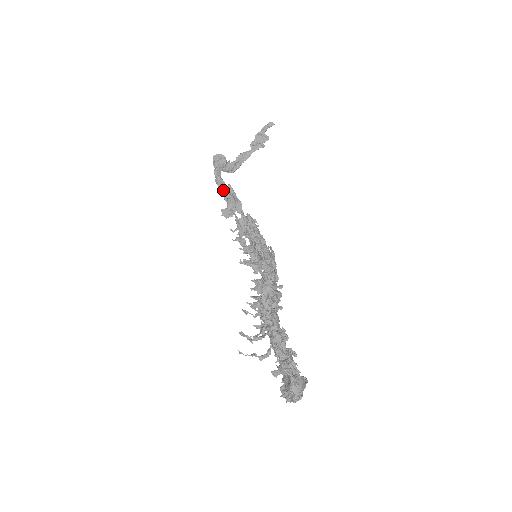
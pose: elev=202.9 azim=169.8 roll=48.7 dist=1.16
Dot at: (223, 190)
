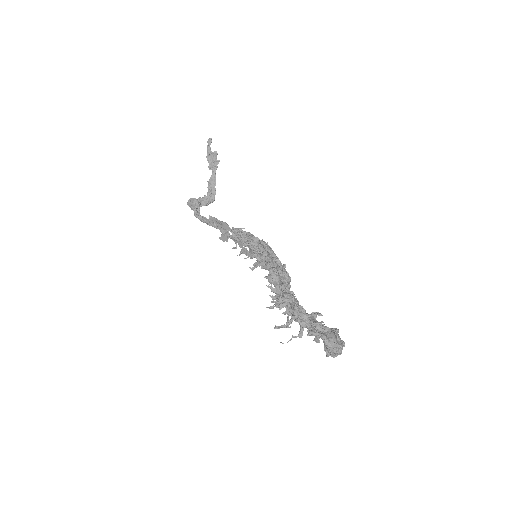
Dot at: (209, 223)
